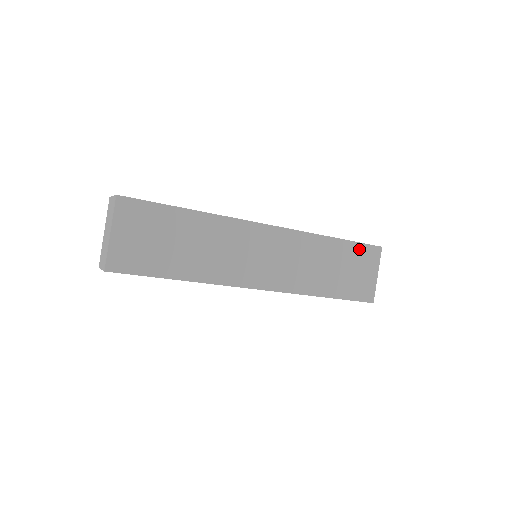
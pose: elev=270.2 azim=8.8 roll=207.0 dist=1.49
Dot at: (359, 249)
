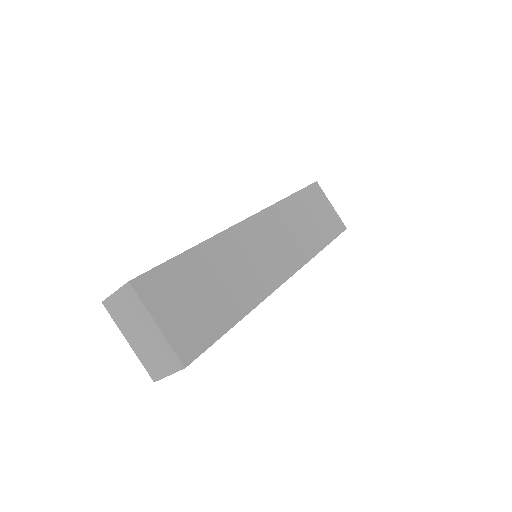
Dot at: (308, 193)
